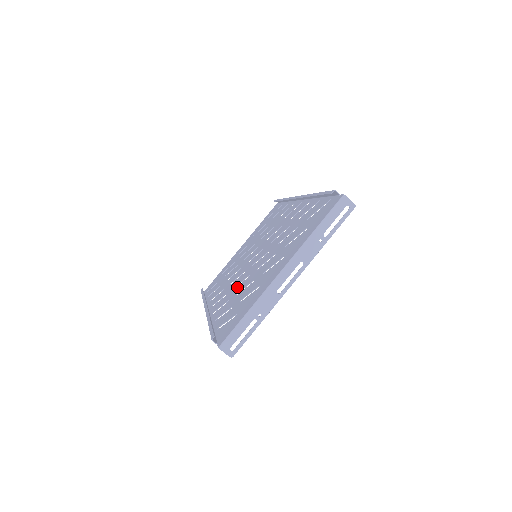
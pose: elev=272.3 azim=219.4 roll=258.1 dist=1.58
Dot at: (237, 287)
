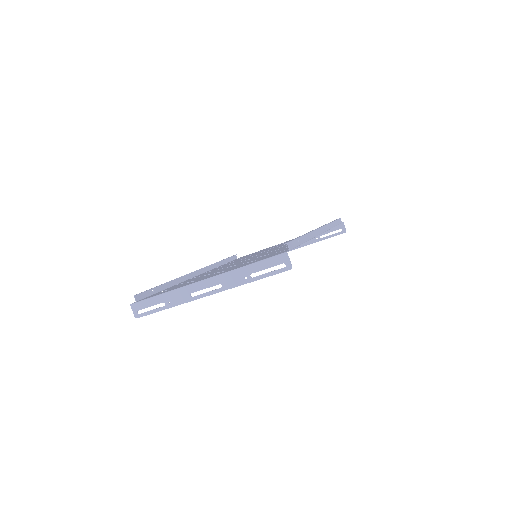
Dot at: occluded
